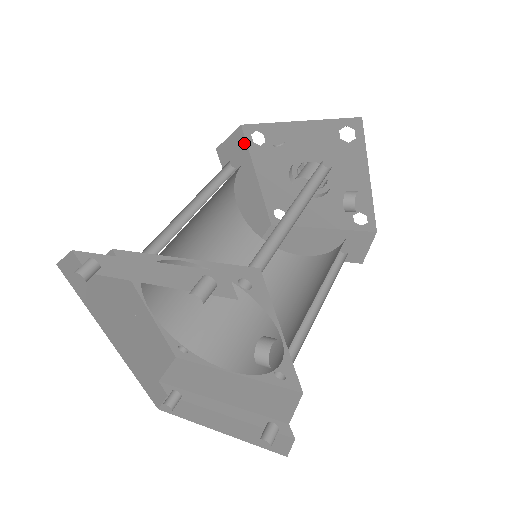
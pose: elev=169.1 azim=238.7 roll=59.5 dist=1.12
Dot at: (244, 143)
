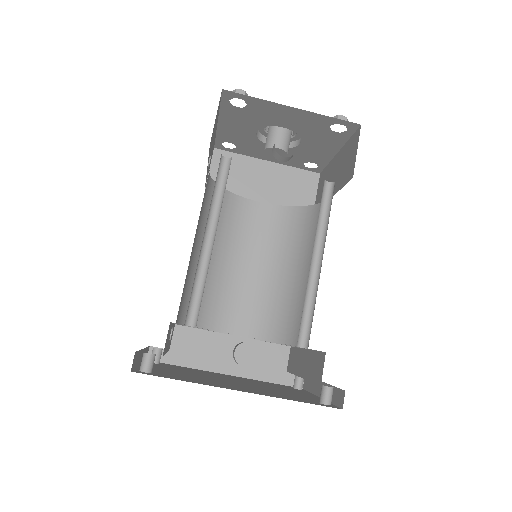
Dot at: (229, 155)
